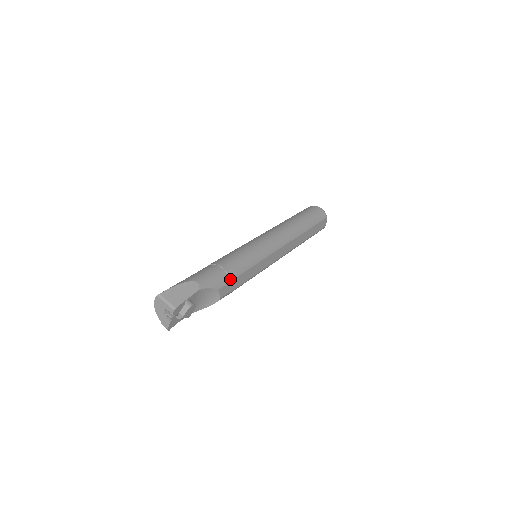
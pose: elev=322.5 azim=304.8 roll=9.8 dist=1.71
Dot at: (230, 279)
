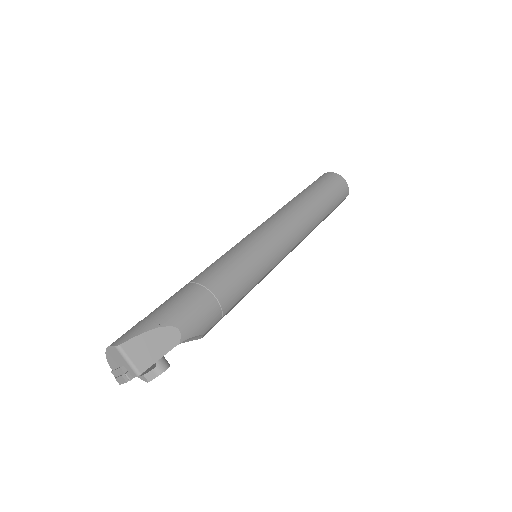
Dot at: (222, 314)
